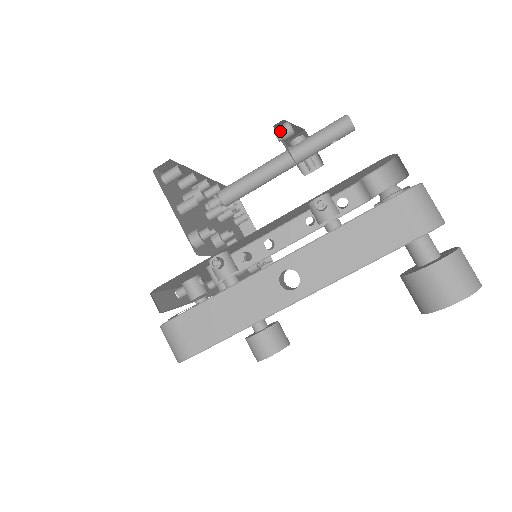
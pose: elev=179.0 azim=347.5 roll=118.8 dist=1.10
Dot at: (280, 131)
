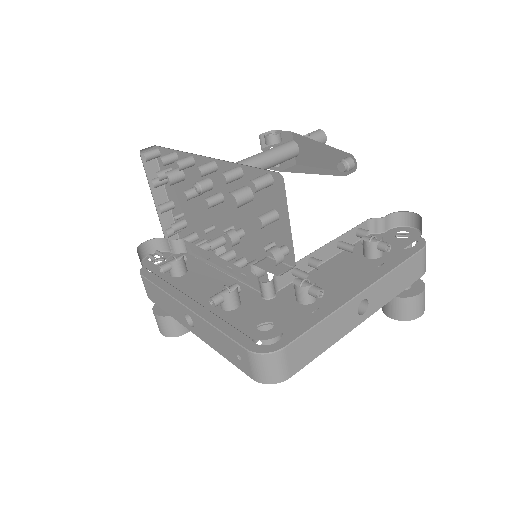
Dot at: (350, 166)
